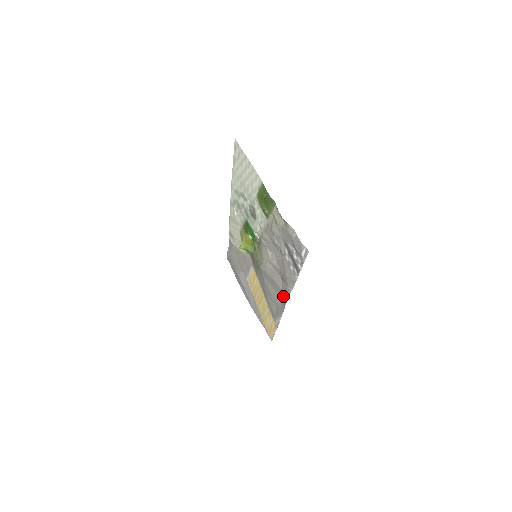
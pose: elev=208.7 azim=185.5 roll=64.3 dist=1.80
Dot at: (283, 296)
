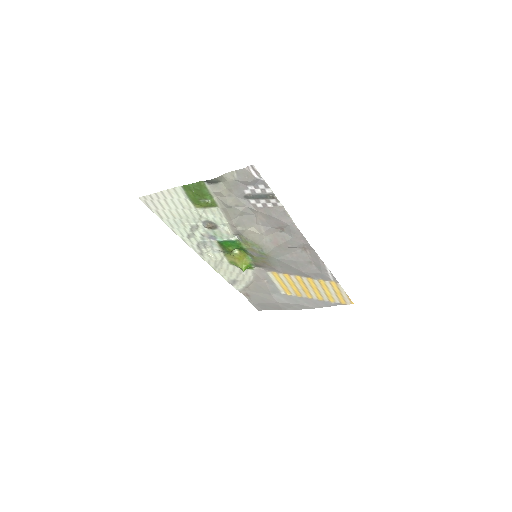
Dot at: (300, 242)
